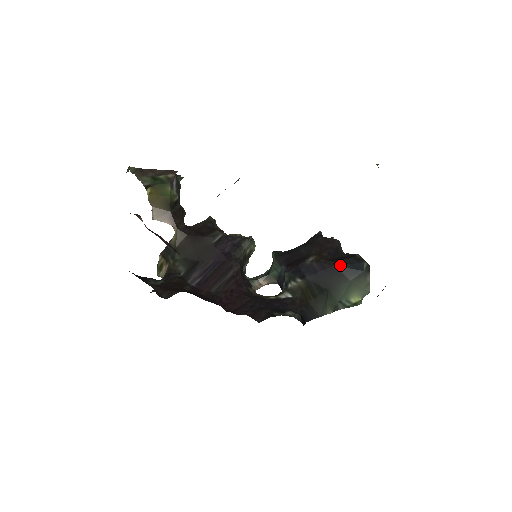
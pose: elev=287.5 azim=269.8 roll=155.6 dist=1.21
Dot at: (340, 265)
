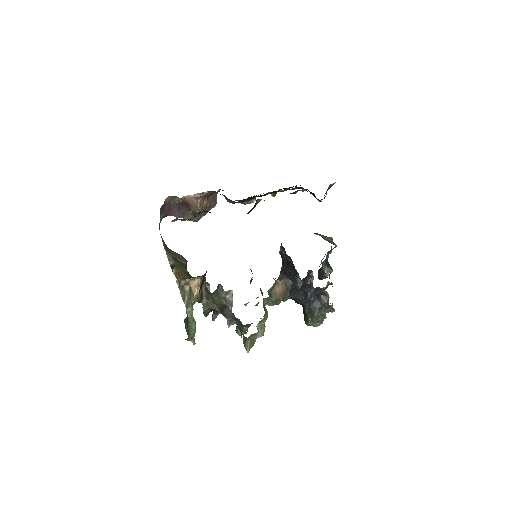
Dot at: occluded
